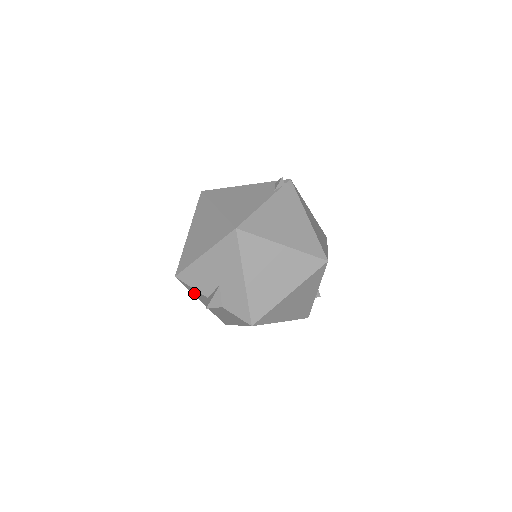
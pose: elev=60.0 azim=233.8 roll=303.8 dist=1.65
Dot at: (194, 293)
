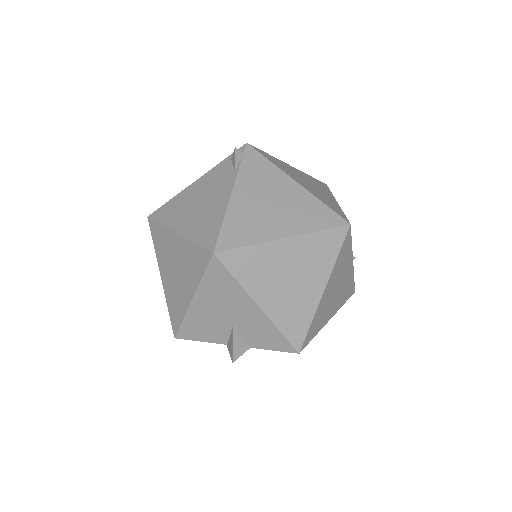
Dot at: occluded
